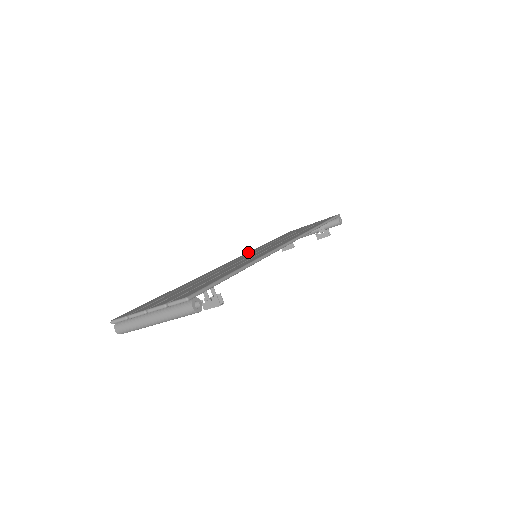
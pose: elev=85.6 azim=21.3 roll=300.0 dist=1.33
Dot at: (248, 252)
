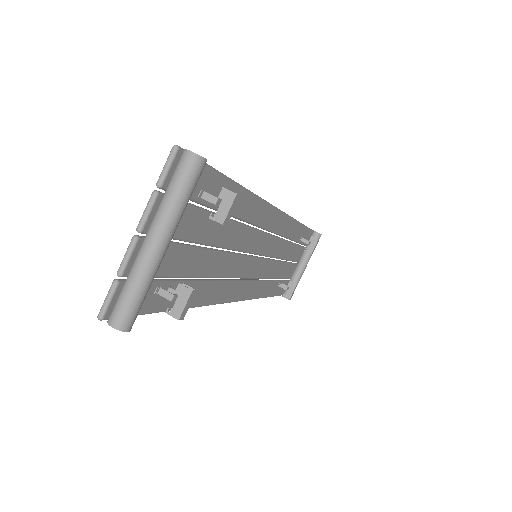
Dot at: occluded
